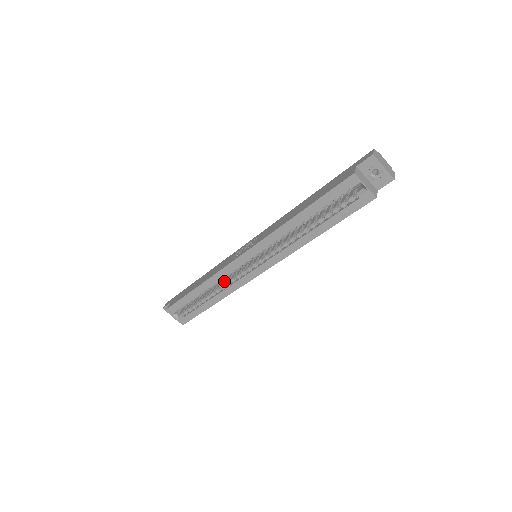
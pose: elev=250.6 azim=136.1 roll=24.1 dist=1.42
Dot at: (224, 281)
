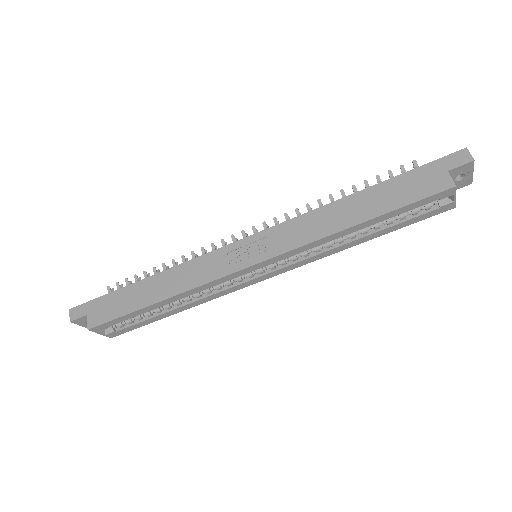
Dot at: occluded
